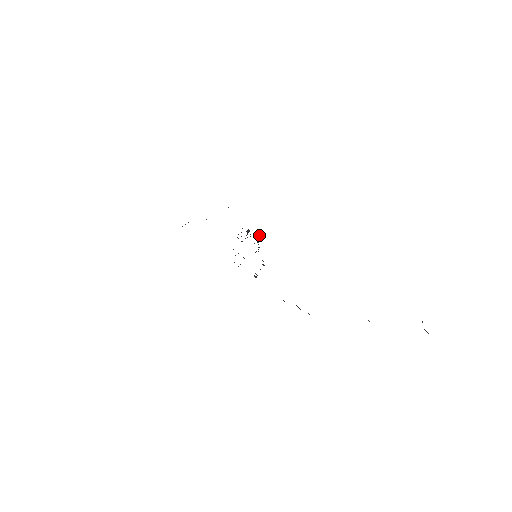
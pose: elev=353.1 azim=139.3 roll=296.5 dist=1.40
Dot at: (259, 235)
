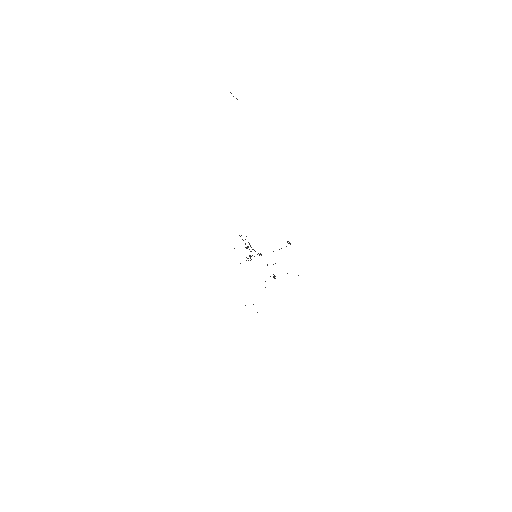
Dot at: (241, 235)
